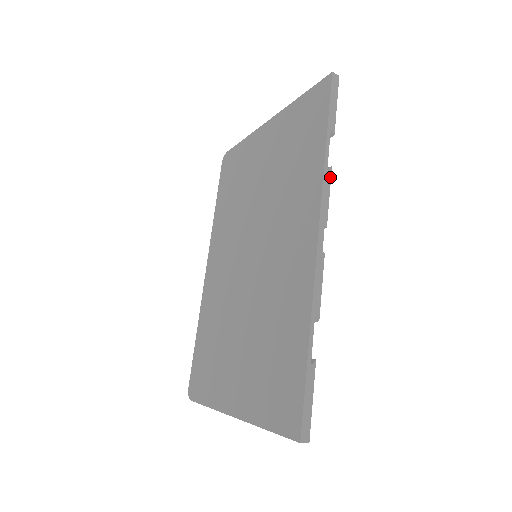
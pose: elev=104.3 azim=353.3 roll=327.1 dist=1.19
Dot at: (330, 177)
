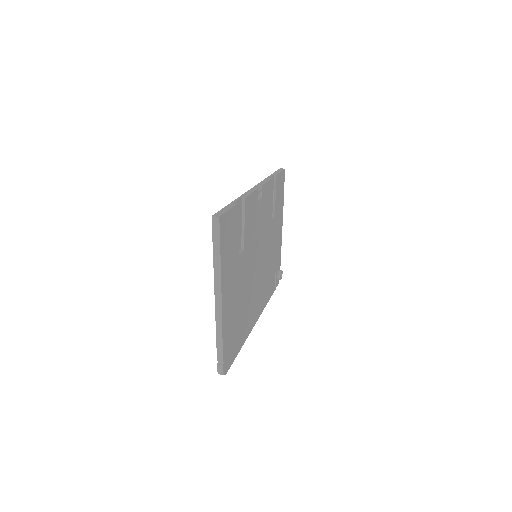
Dot at: (270, 180)
